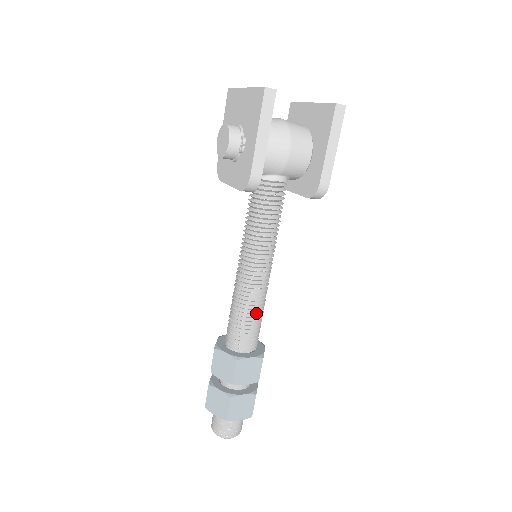
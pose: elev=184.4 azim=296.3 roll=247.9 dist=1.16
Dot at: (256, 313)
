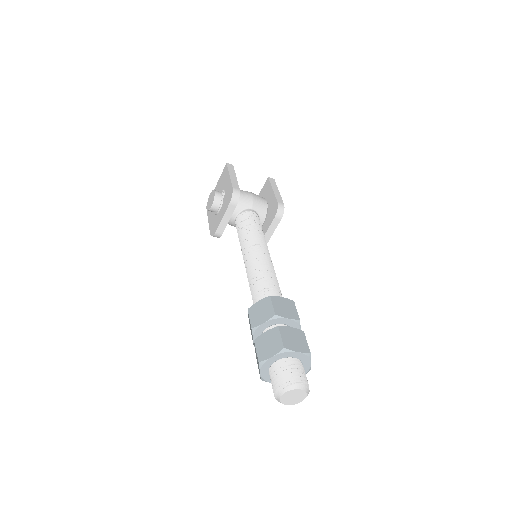
Dot at: (272, 279)
